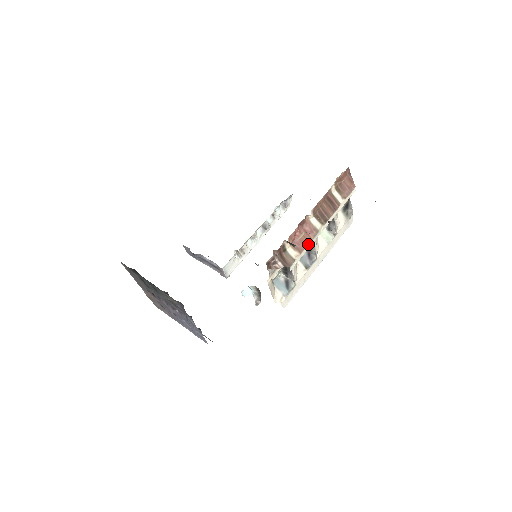
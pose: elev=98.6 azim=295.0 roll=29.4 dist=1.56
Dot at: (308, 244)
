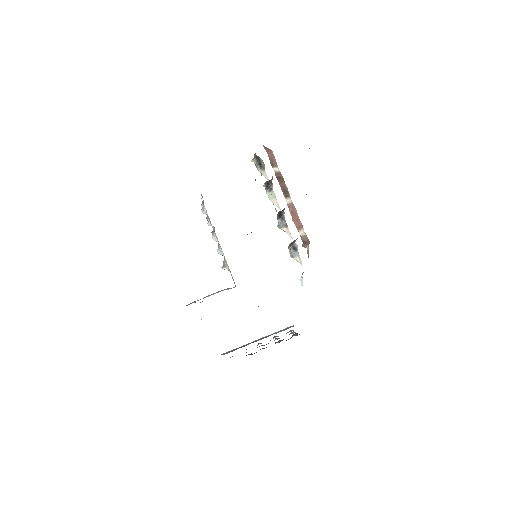
Dot at: (298, 217)
